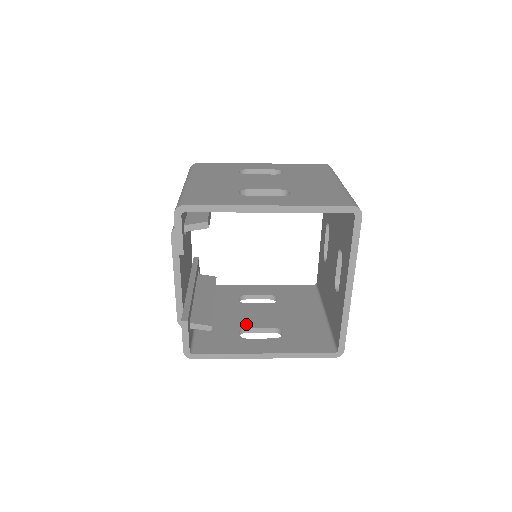
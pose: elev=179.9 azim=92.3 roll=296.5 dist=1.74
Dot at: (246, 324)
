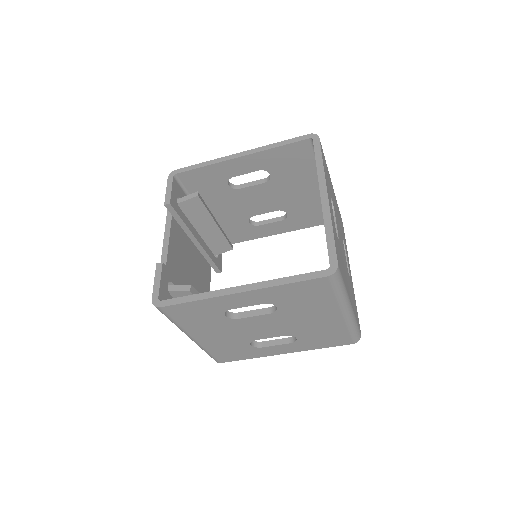
Dot at: occluded
